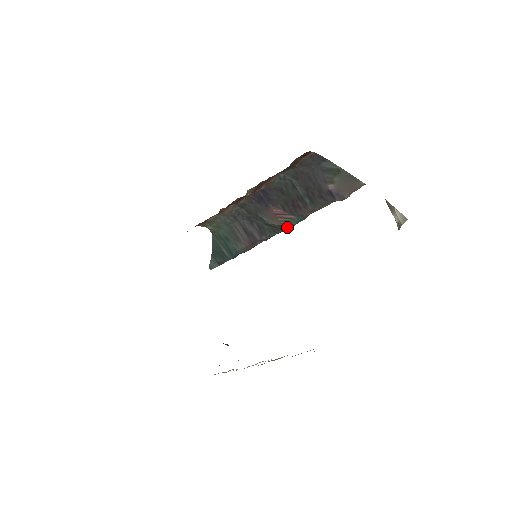
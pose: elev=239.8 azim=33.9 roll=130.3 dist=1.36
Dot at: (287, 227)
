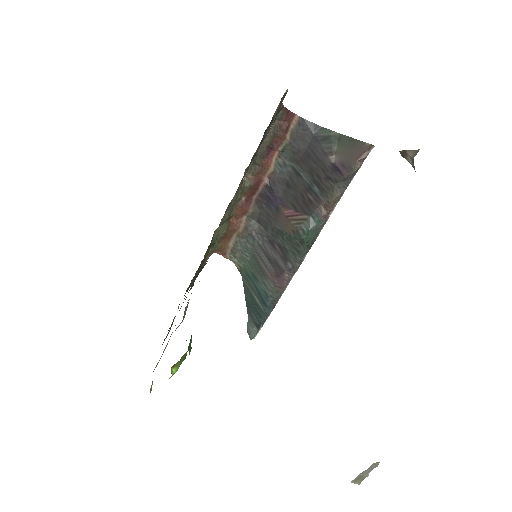
Dot at: (303, 233)
